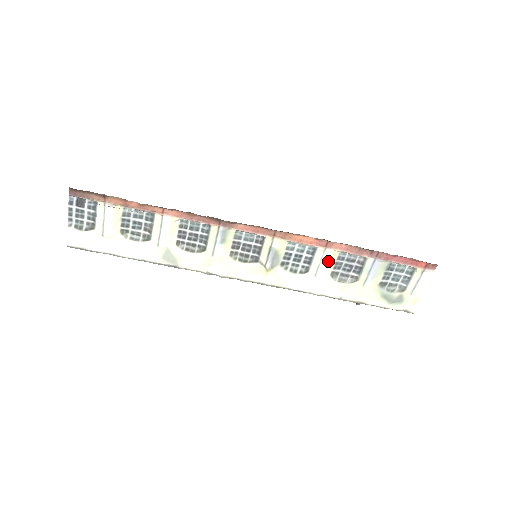
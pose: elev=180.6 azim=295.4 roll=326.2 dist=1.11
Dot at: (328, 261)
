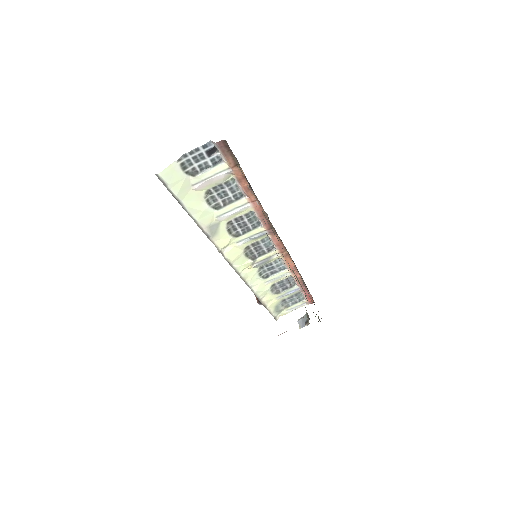
Dot at: (281, 278)
